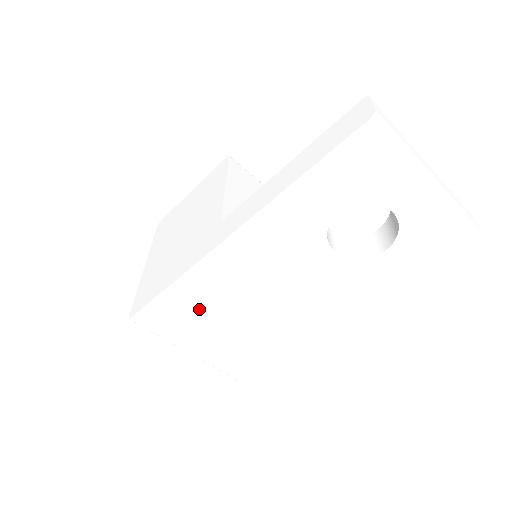
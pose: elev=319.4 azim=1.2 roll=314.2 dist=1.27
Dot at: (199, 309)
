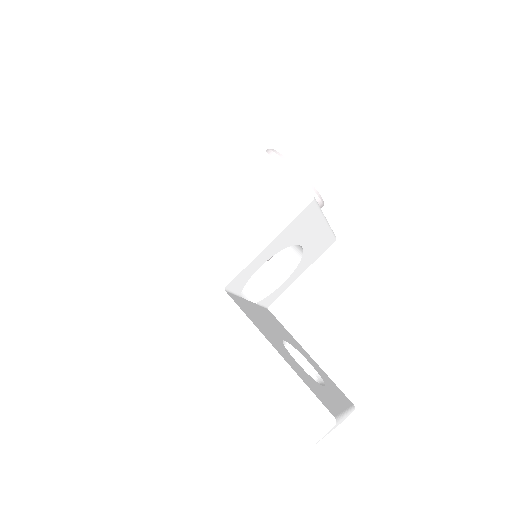
Dot at: occluded
